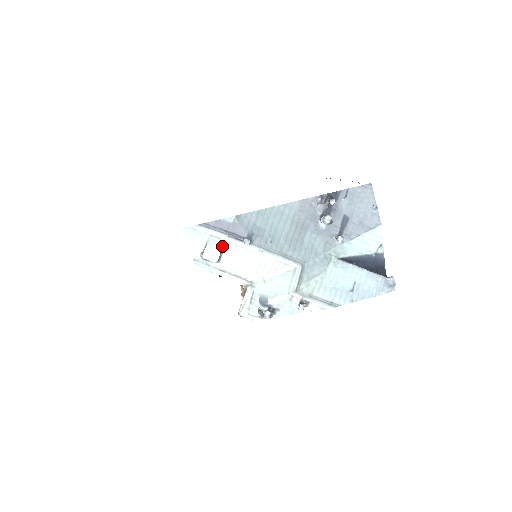
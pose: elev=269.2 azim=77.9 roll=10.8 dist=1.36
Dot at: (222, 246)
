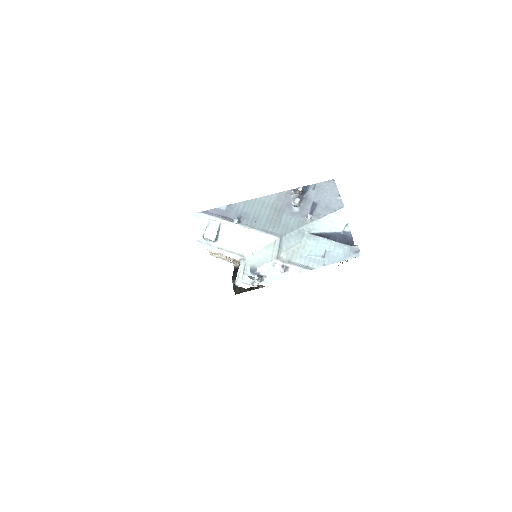
Dot at: (218, 227)
